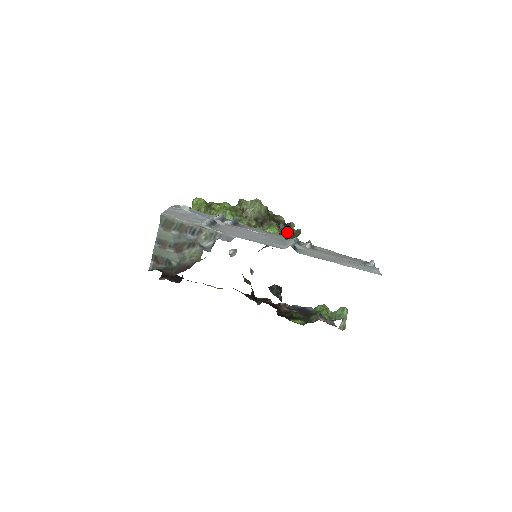
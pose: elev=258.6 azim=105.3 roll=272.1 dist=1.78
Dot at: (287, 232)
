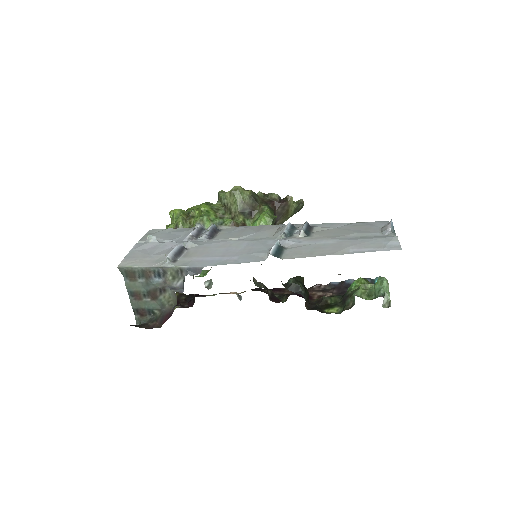
Dot at: (287, 209)
